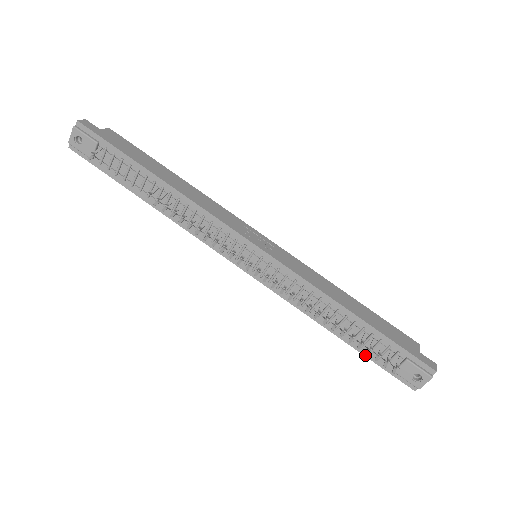
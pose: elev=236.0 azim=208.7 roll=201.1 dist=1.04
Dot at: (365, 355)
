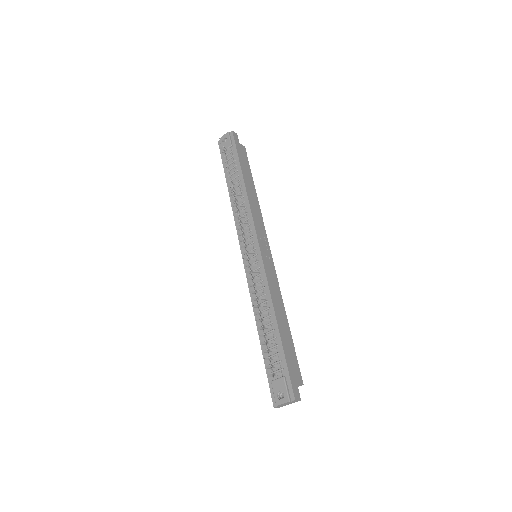
Dot at: occluded
